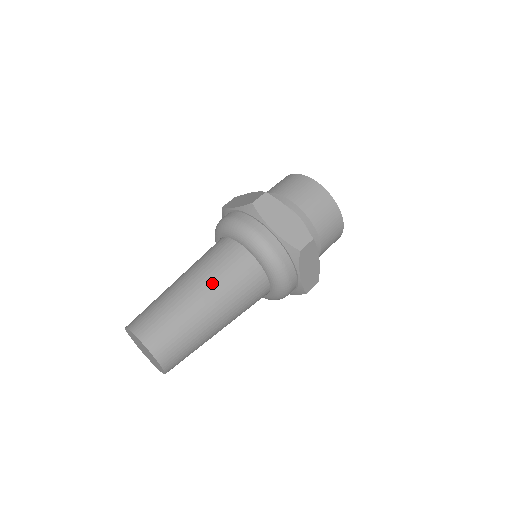
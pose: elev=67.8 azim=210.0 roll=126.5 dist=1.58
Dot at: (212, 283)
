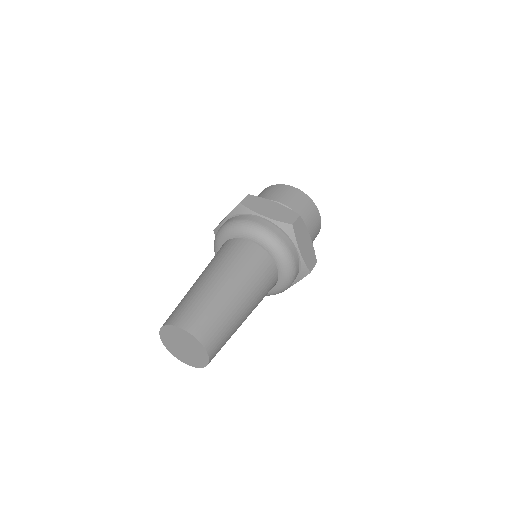
Dot at: (227, 270)
